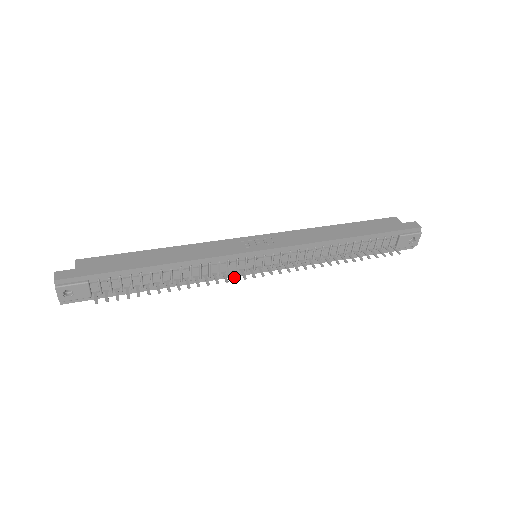
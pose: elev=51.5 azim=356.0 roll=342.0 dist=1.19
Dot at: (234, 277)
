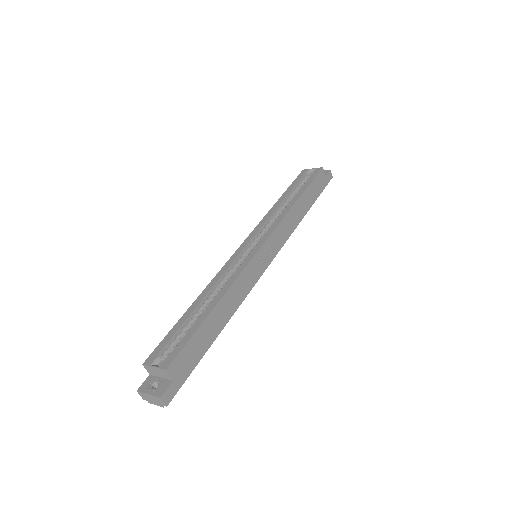
Dot at: occluded
